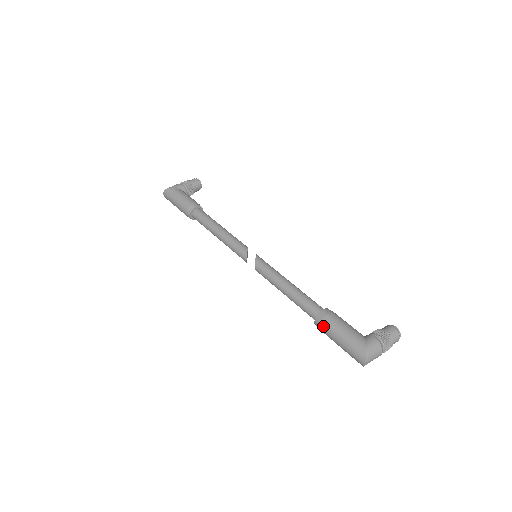
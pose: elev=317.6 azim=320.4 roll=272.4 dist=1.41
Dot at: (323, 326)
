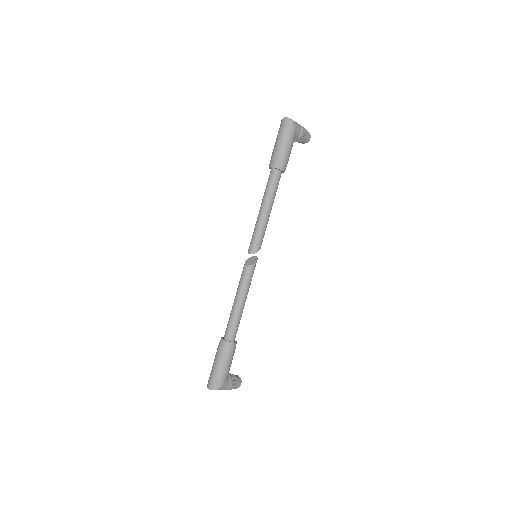
Dot at: (223, 350)
